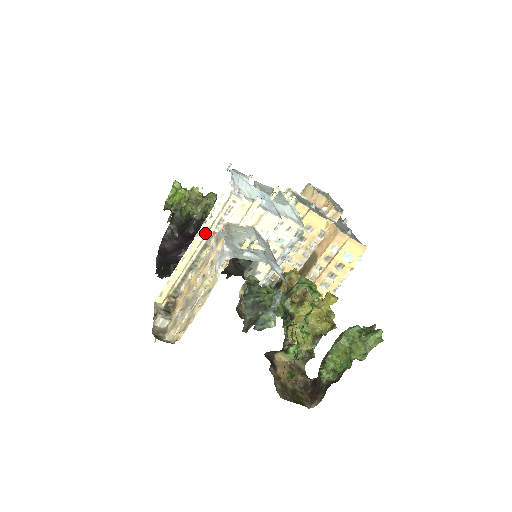
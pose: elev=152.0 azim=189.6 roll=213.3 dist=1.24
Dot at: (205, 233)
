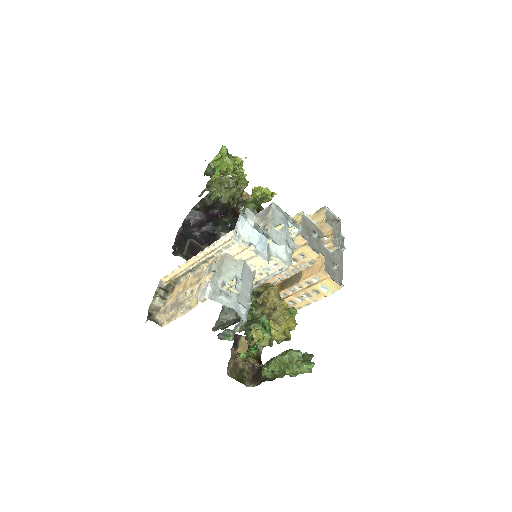
Dot at: (207, 253)
